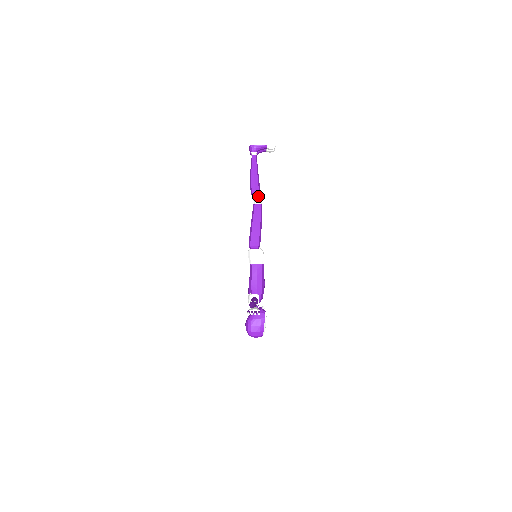
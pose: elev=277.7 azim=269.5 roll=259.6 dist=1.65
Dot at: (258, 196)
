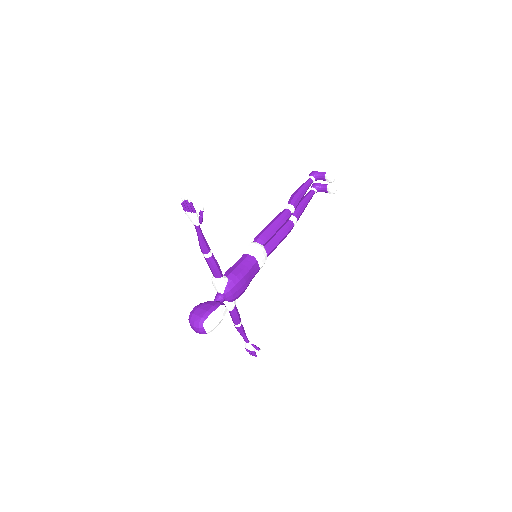
Dot at: (292, 204)
